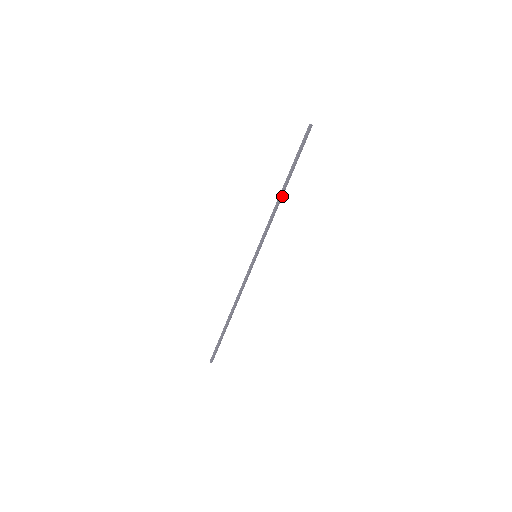
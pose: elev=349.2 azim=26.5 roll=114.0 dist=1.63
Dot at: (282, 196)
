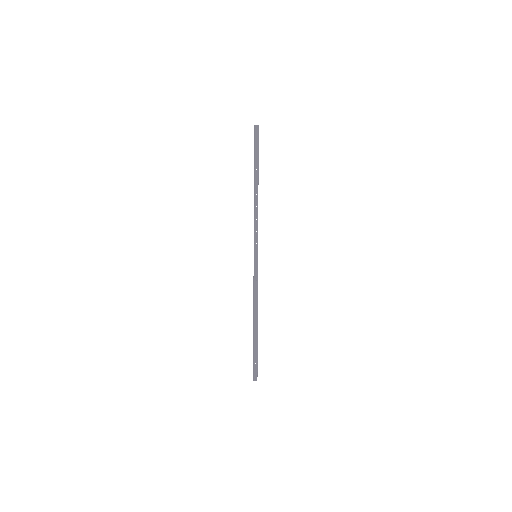
Dot at: occluded
